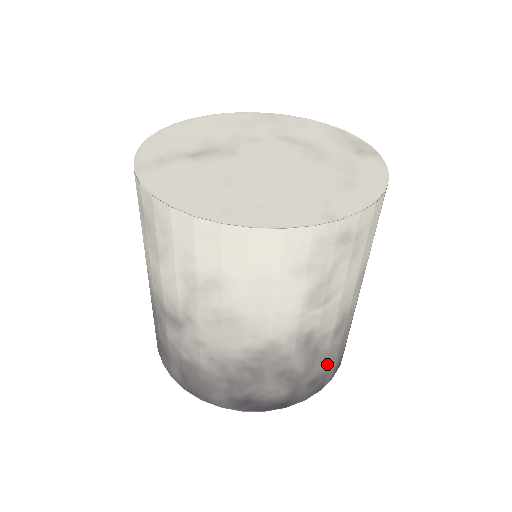
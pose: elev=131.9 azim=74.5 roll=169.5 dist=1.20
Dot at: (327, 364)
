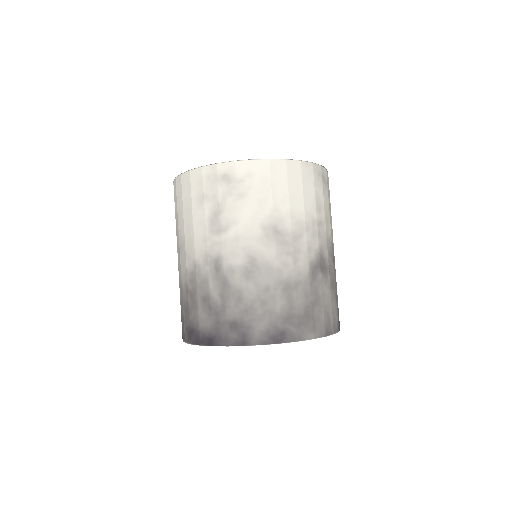
Dot at: (246, 311)
